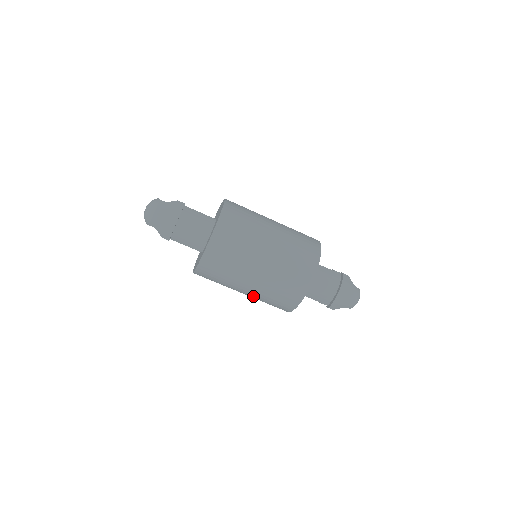
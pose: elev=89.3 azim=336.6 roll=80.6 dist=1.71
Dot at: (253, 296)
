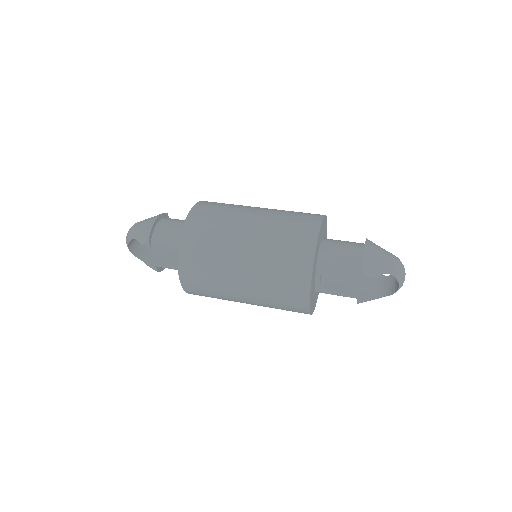
Dot at: (255, 277)
